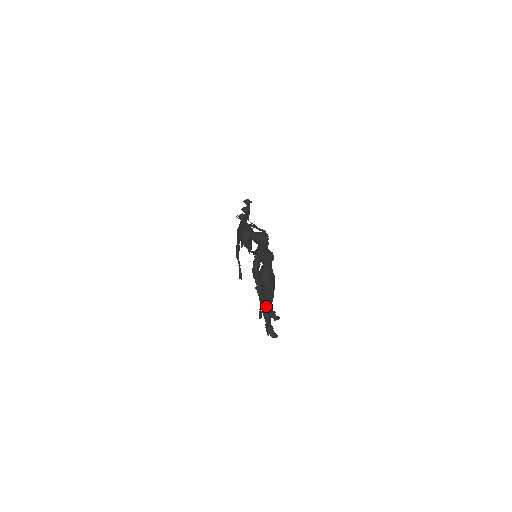
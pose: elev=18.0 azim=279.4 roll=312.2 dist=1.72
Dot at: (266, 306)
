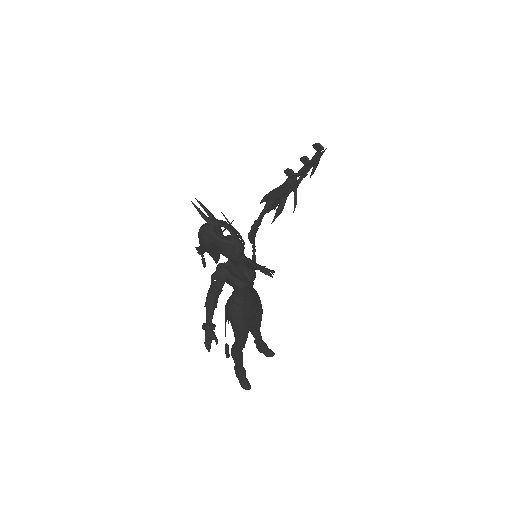
Dot at: (234, 346)
